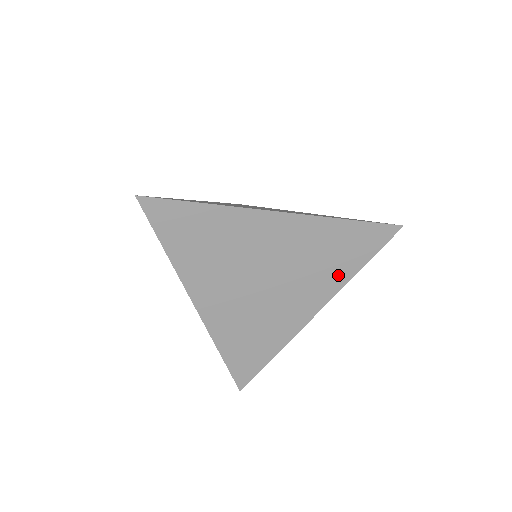
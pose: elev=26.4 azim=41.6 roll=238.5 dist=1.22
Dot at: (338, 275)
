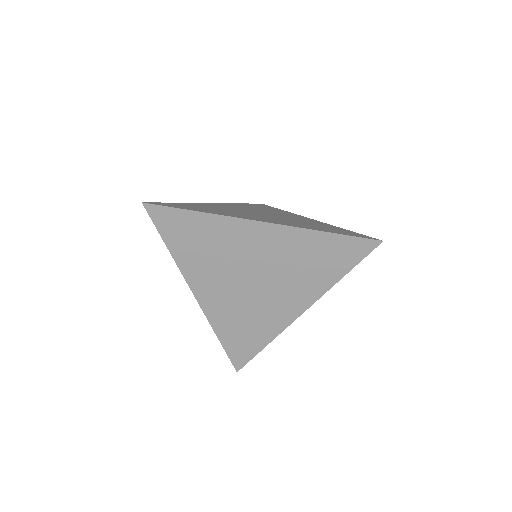
Dot at: (322, 280)
